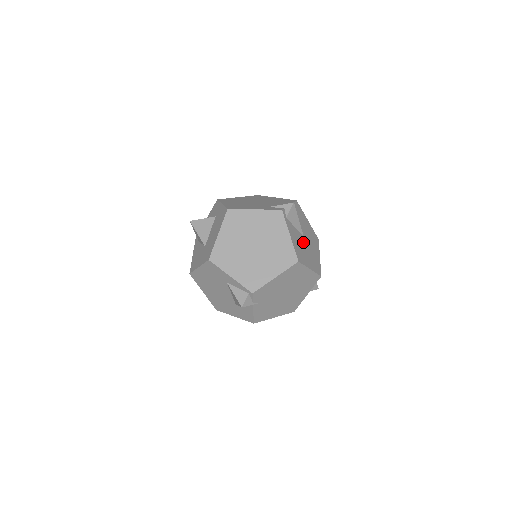
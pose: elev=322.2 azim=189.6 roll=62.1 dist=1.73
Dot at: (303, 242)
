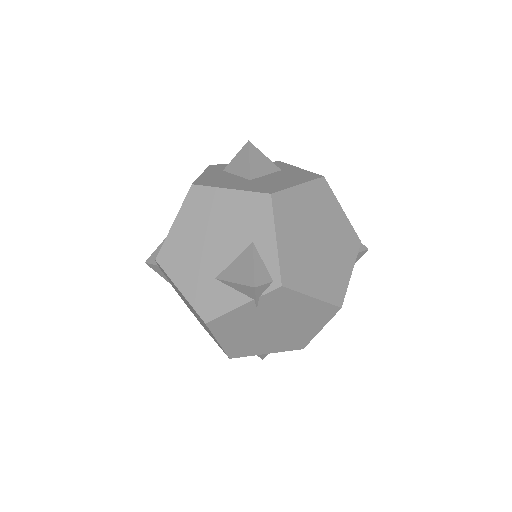
Dot at: occluded
